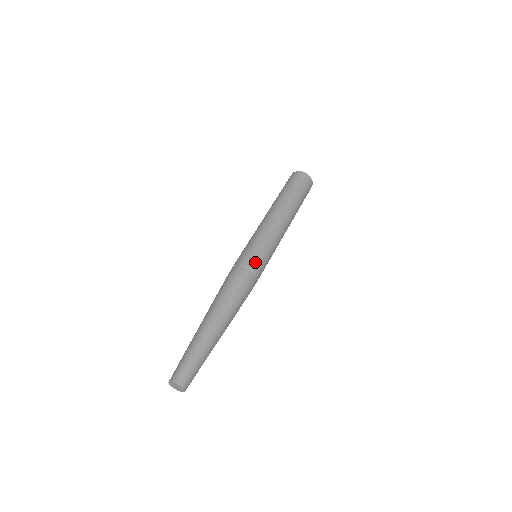
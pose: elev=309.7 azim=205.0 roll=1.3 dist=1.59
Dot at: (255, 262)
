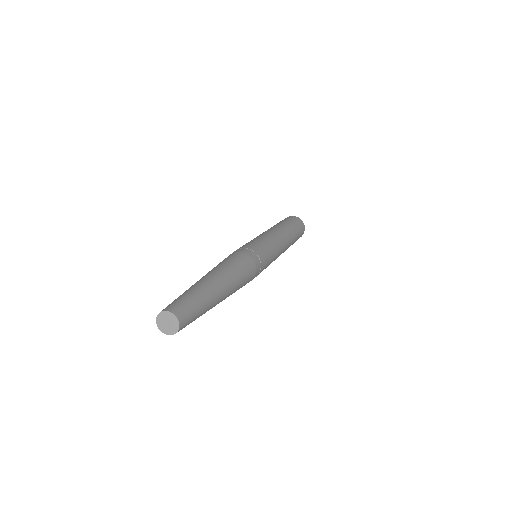
Dot at: (245, 245)
